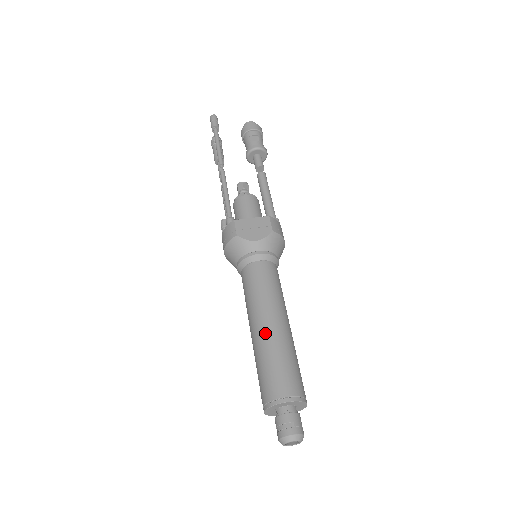
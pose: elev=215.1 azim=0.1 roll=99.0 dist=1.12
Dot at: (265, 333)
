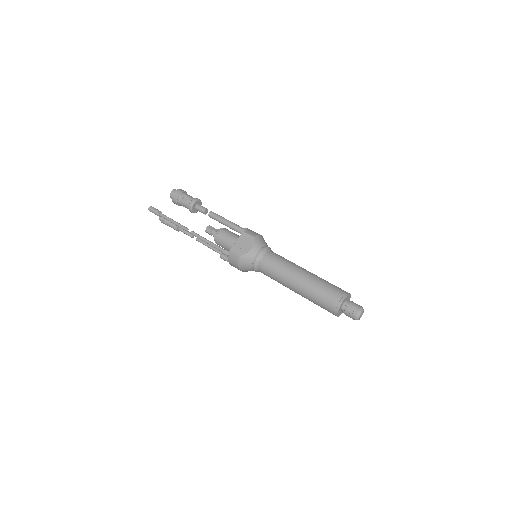
Dot at: (302, 285)
